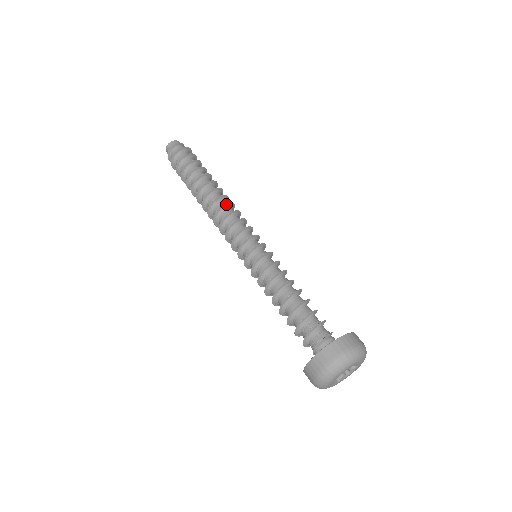
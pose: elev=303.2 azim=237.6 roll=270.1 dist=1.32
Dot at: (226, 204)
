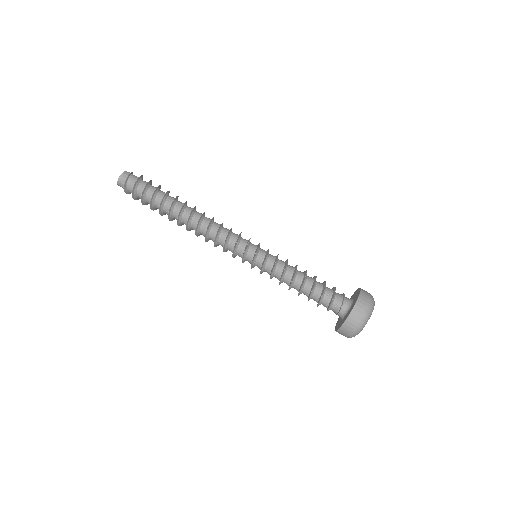
Dot at: (211, 220)
